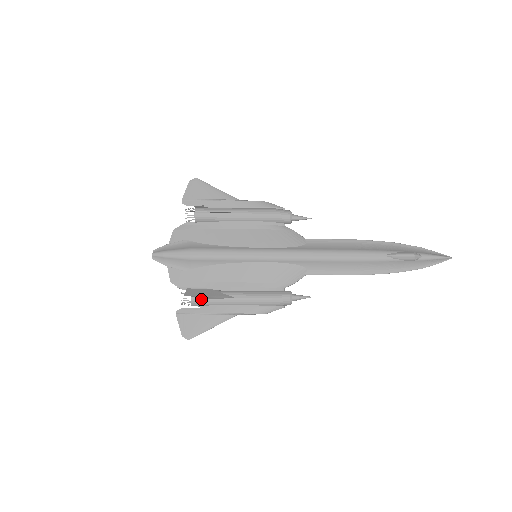
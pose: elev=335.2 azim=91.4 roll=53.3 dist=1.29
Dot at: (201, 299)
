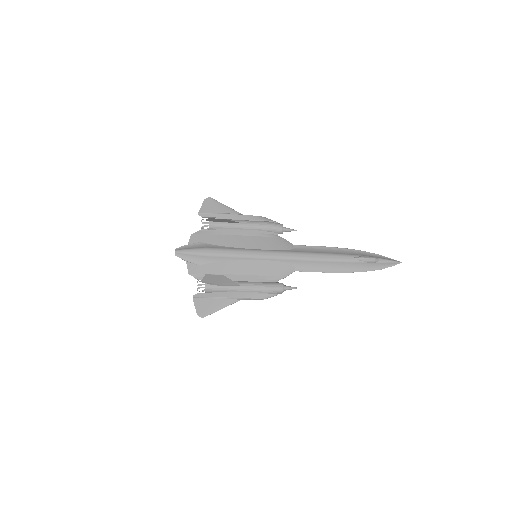
Dot at: (214, 286)
